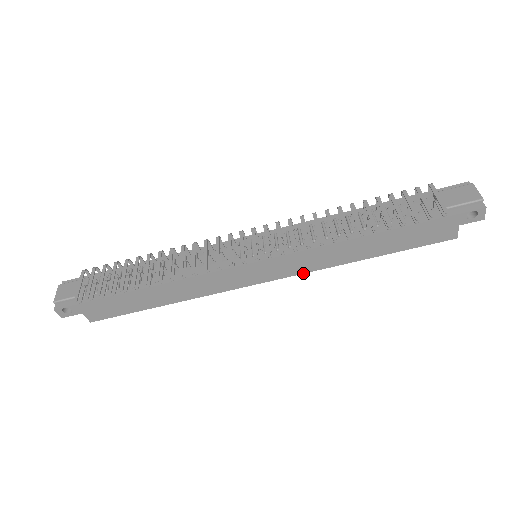
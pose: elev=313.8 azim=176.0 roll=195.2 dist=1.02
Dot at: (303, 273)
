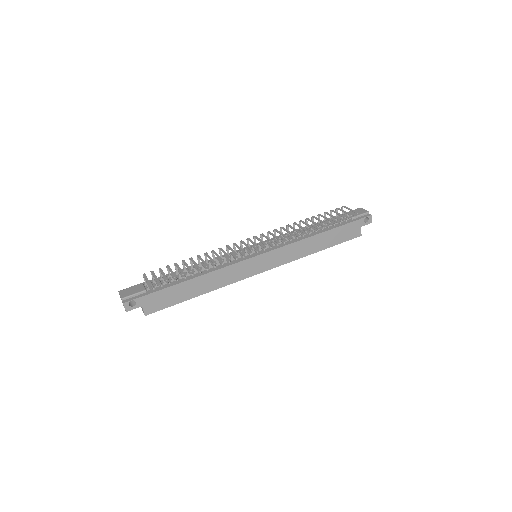
Dot at: (285, 263)
